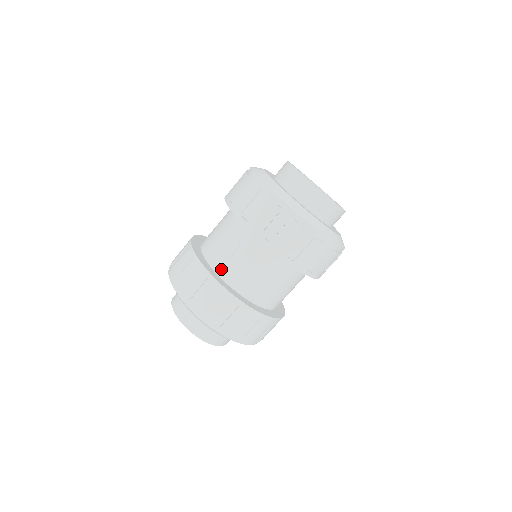
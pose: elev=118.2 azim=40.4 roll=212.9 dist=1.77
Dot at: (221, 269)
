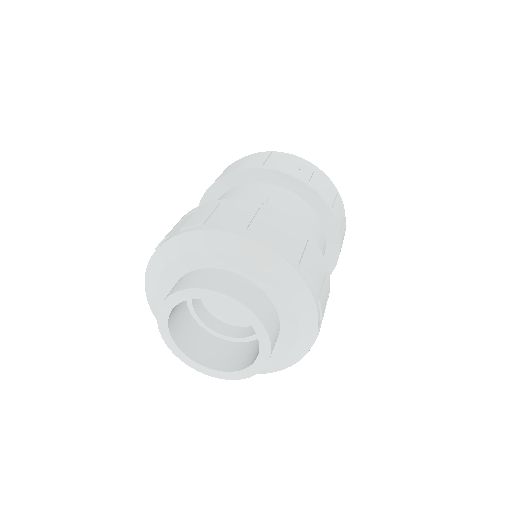
Dot at: occluded
